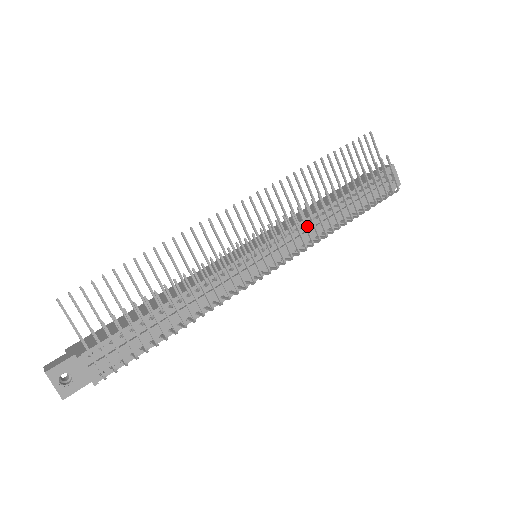
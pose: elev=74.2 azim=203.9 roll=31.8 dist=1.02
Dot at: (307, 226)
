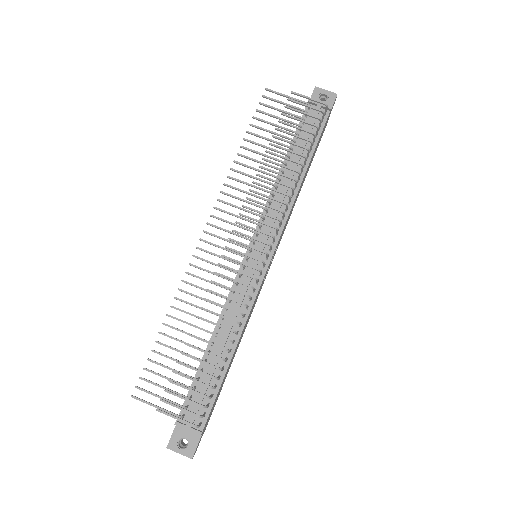
Dot at: (265, 204)
